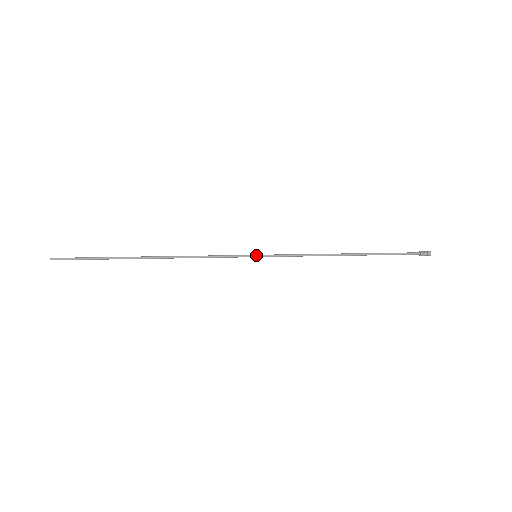
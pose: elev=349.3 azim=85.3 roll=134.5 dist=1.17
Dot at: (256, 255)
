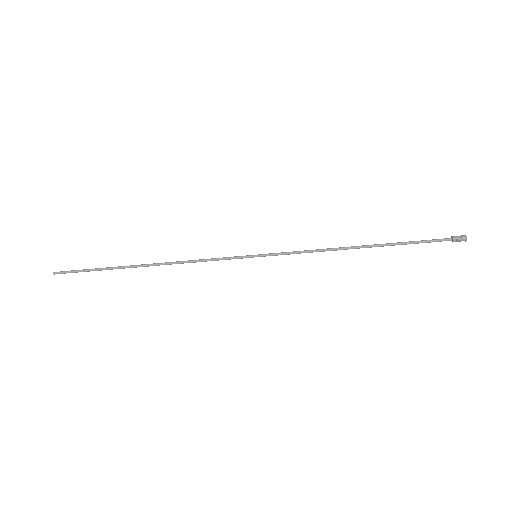
Dot at: (256, 255)
